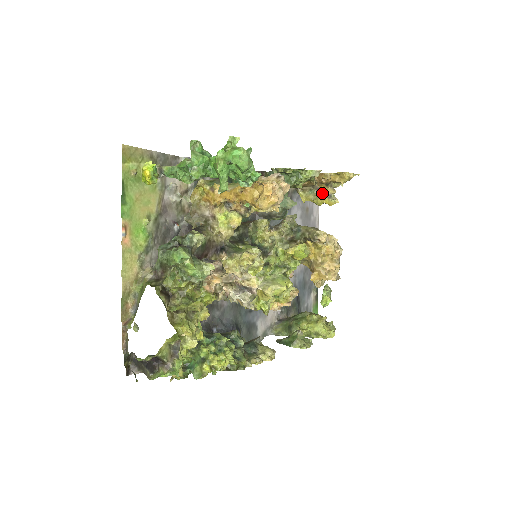
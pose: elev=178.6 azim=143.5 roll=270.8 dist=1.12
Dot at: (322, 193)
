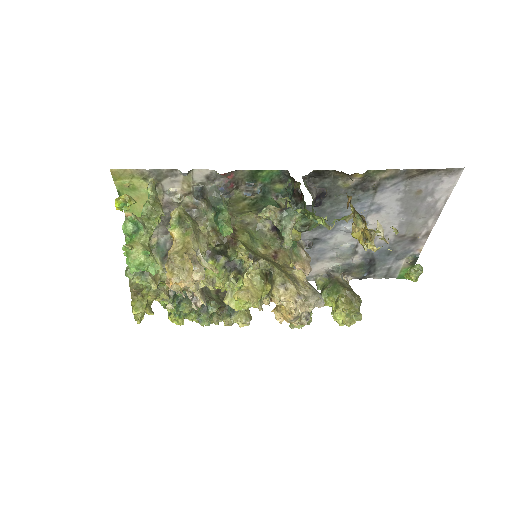
Dot at: (364, 228)
